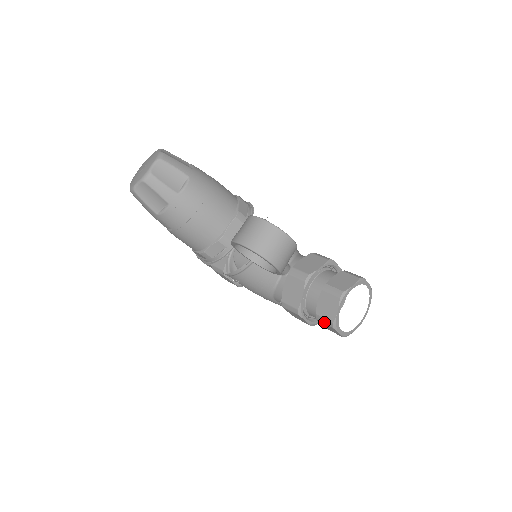
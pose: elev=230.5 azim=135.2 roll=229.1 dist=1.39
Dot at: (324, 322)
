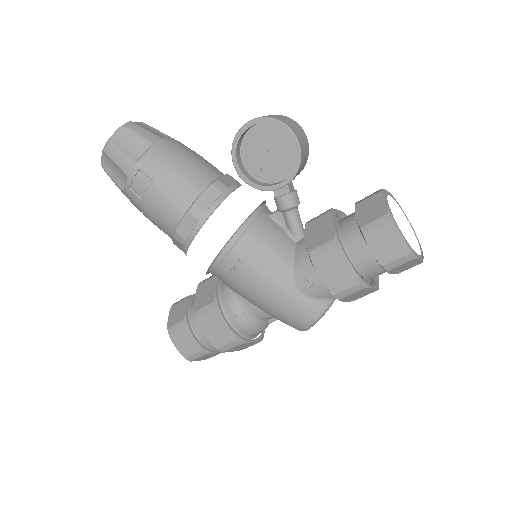
Dot at: (376, 227)
